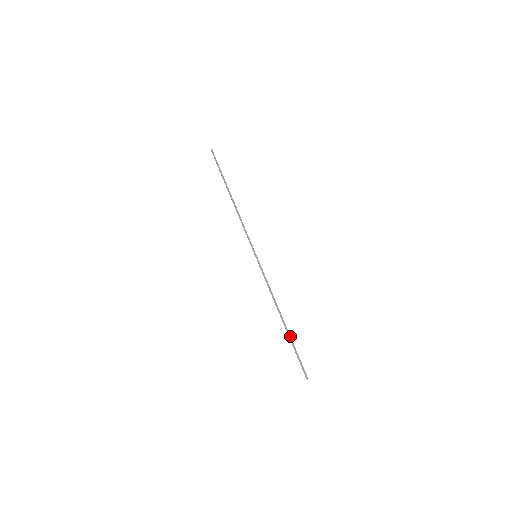
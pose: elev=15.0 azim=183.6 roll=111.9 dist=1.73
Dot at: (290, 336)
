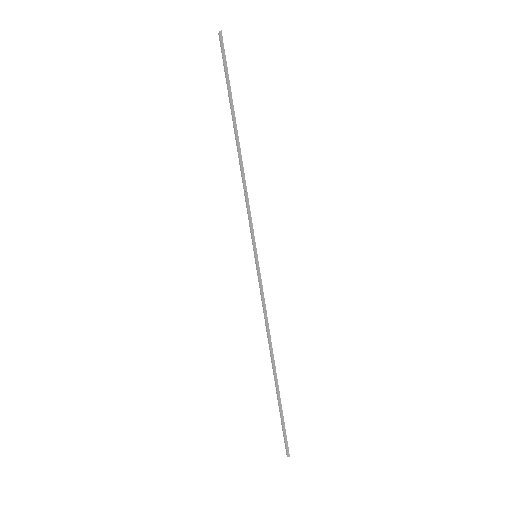
Dot at: (279, 393)
